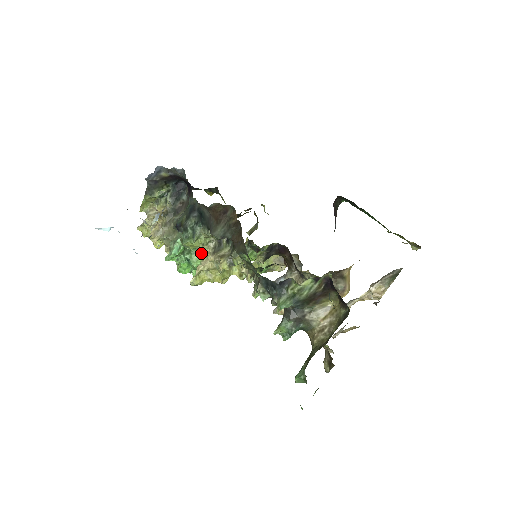
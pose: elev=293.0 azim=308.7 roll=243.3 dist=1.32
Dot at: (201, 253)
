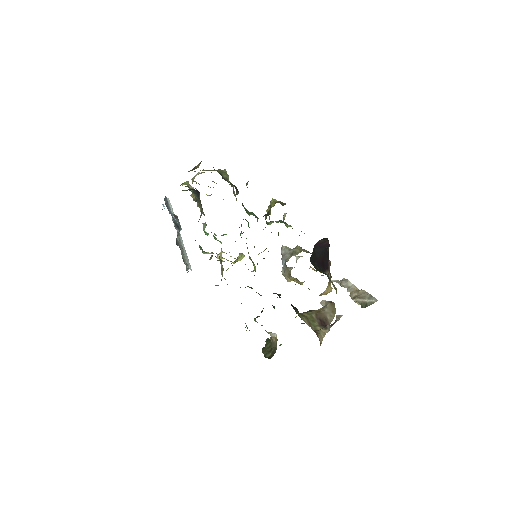
Dot at: occluded
